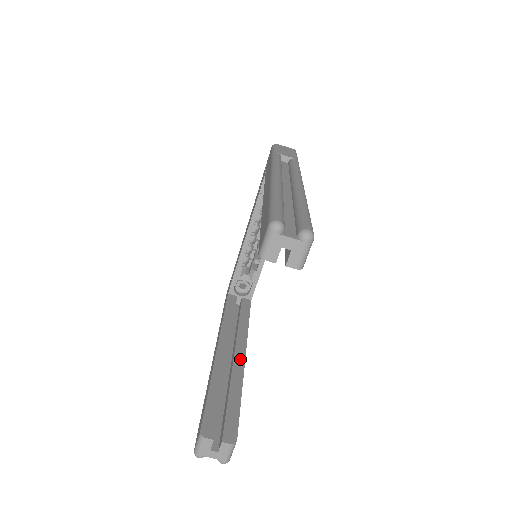
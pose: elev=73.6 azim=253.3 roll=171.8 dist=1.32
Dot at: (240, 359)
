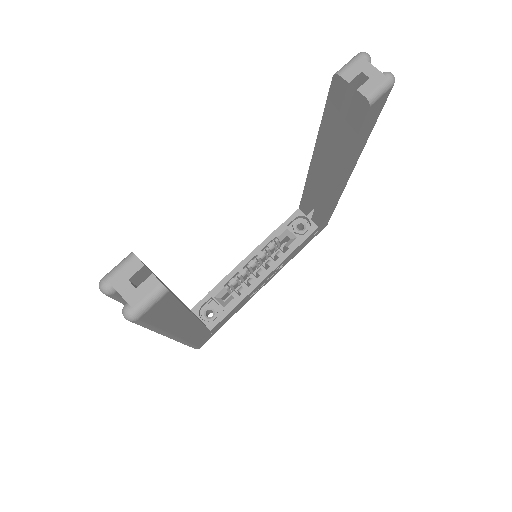
Dot at: occluded
